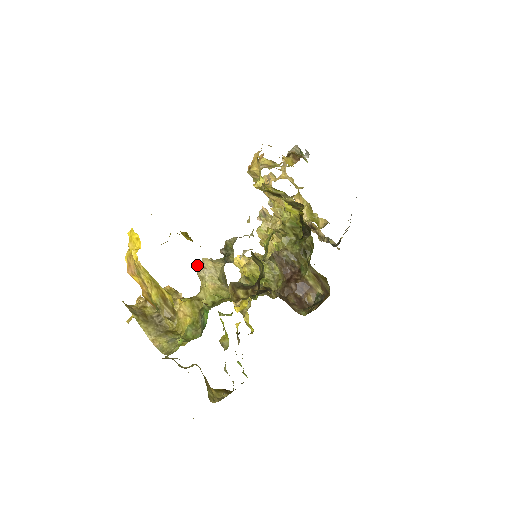
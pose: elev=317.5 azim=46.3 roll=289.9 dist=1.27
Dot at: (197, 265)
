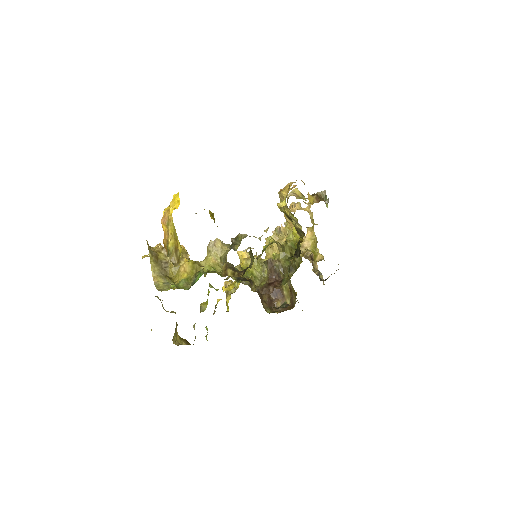
Dot at: (210, 241)
